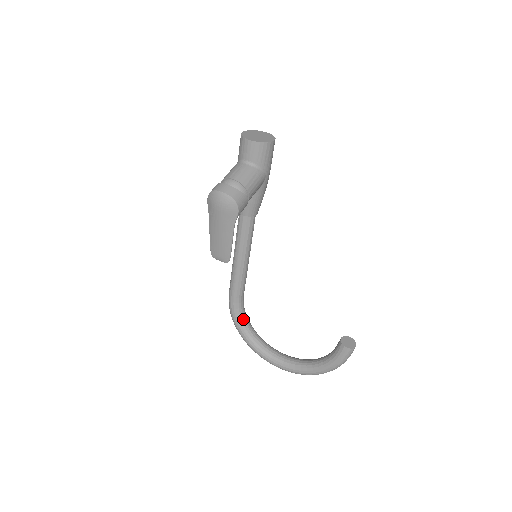
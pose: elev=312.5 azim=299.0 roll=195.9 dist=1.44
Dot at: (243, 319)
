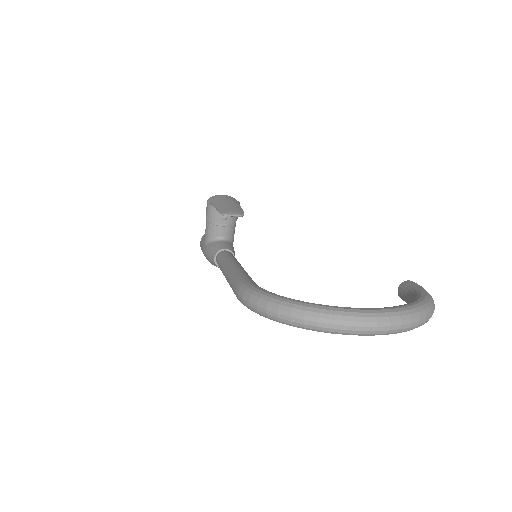
Dot at: occluded
